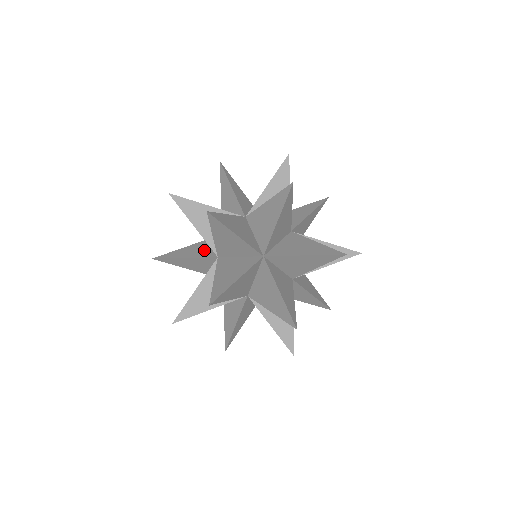
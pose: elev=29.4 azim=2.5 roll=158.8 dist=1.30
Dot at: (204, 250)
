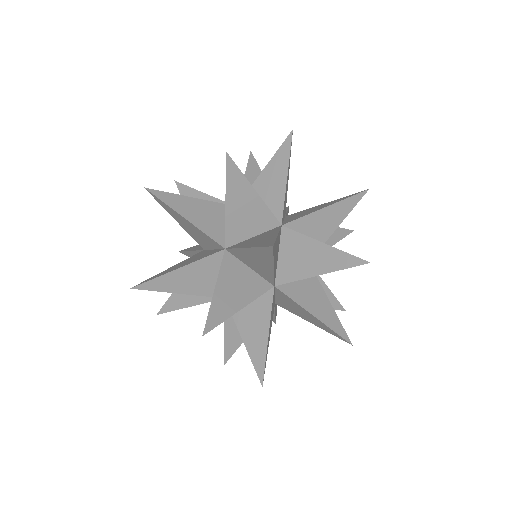
Dot at: (212, 222)
